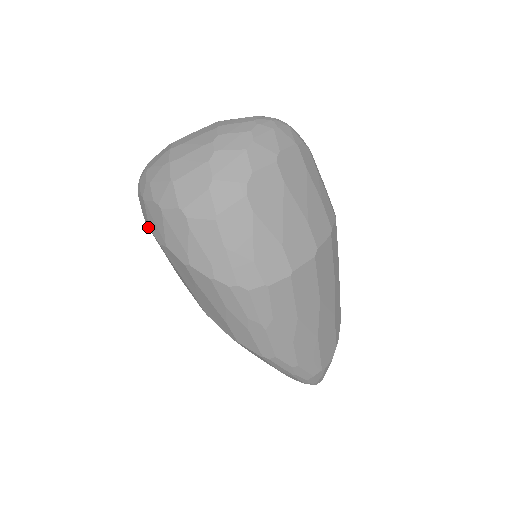
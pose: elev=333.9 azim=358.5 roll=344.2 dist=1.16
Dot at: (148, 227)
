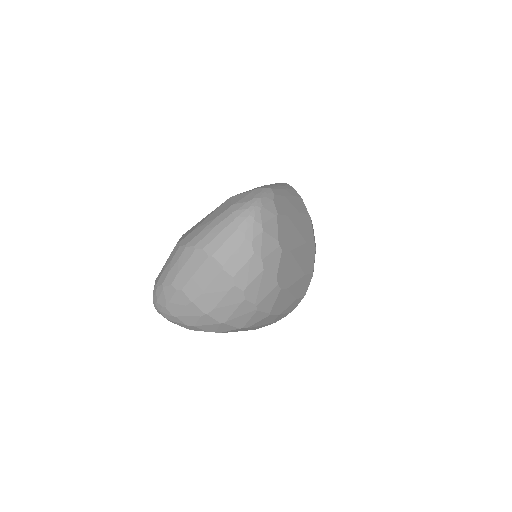
Dot at: occluded
